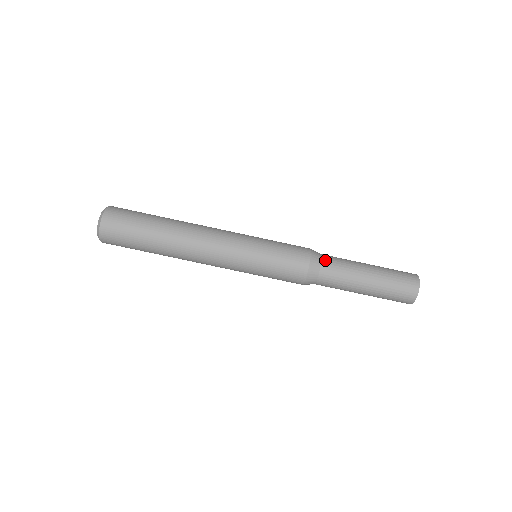
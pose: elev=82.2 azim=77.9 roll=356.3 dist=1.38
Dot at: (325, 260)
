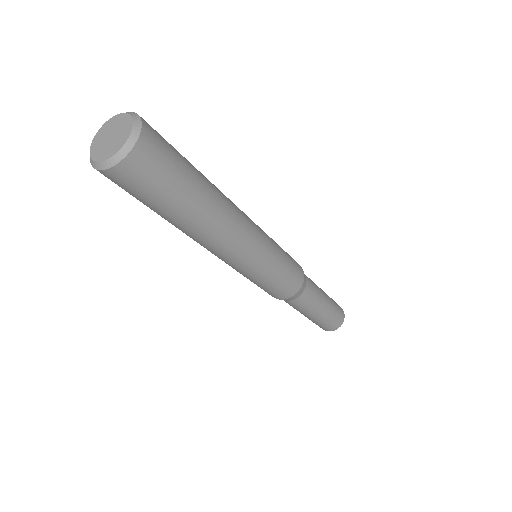
Dot at: (305, 293)
